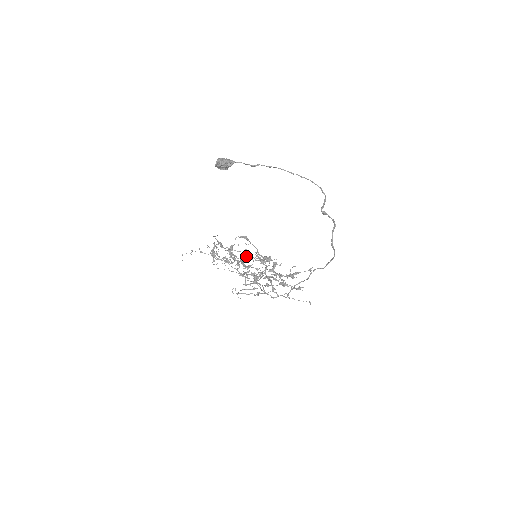
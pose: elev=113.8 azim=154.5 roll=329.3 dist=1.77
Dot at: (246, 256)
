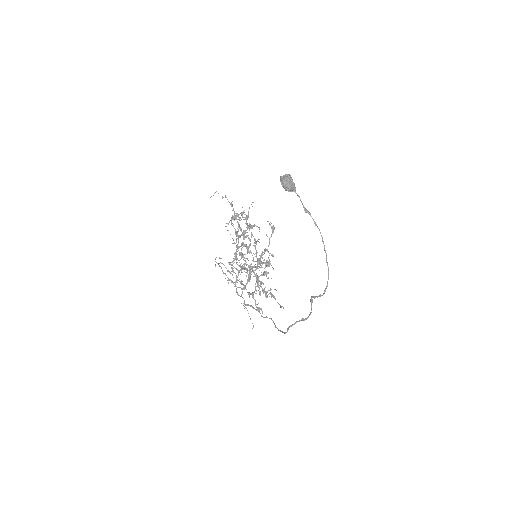
Dot at: (253, 245)
